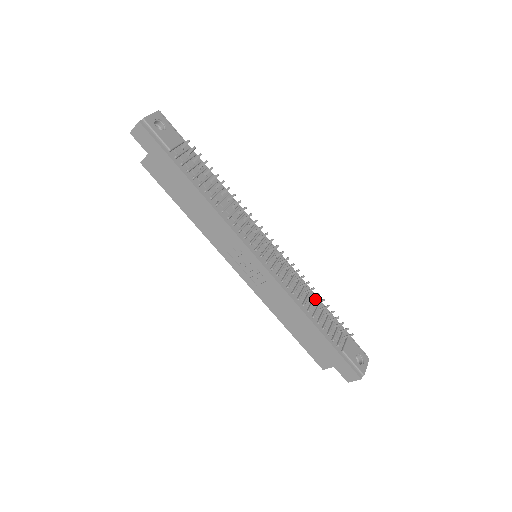
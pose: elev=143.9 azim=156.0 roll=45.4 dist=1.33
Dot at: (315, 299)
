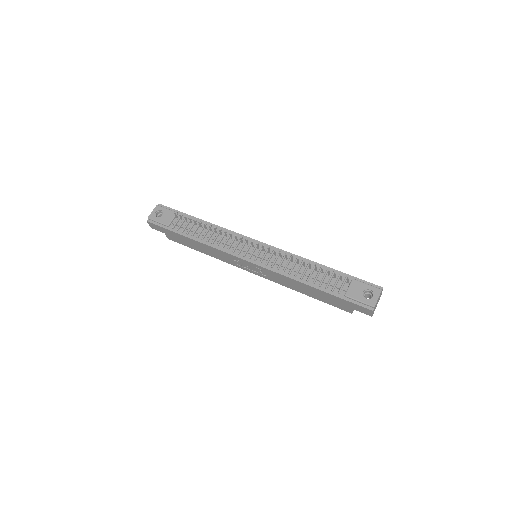
Dot at: (308, 265)
